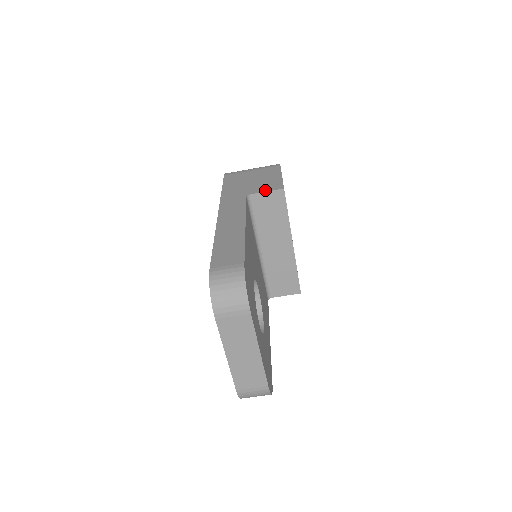
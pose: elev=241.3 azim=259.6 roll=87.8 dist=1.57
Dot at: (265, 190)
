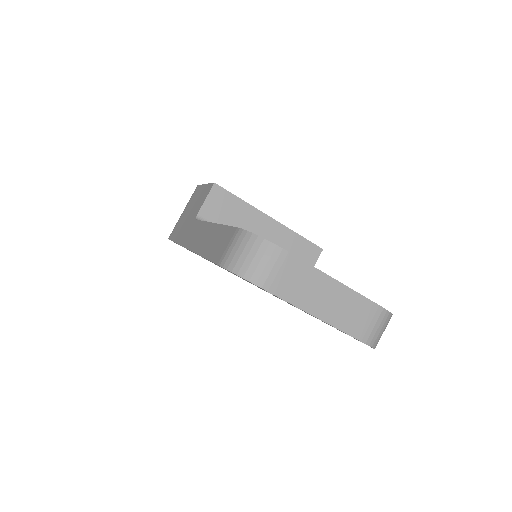
Dot at: (203, 201)
